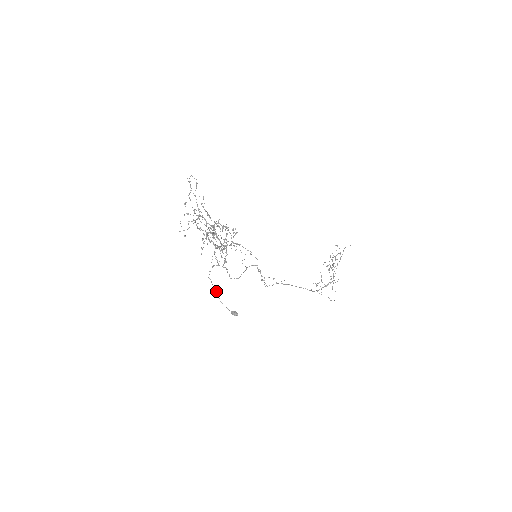
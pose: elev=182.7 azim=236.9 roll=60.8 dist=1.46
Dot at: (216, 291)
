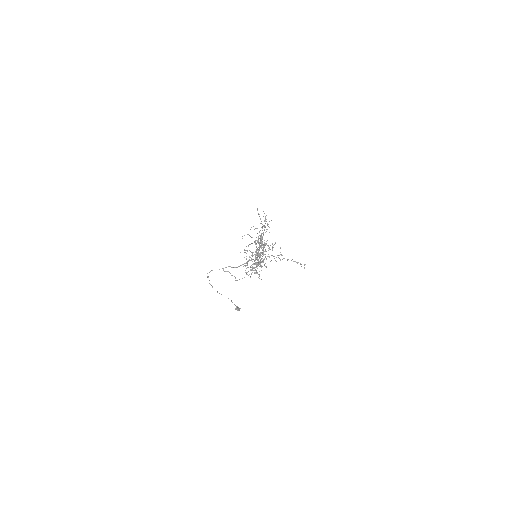
Dot at: occluded
